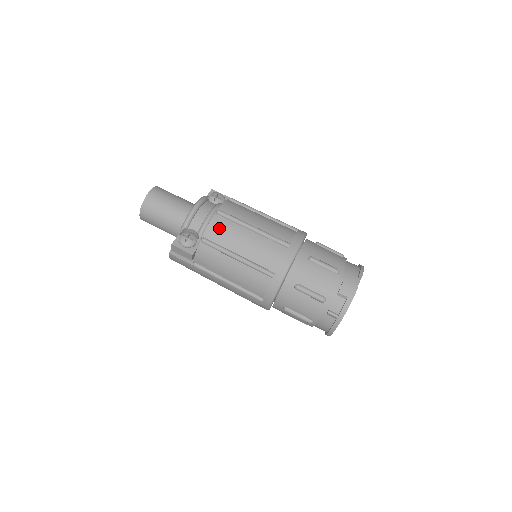
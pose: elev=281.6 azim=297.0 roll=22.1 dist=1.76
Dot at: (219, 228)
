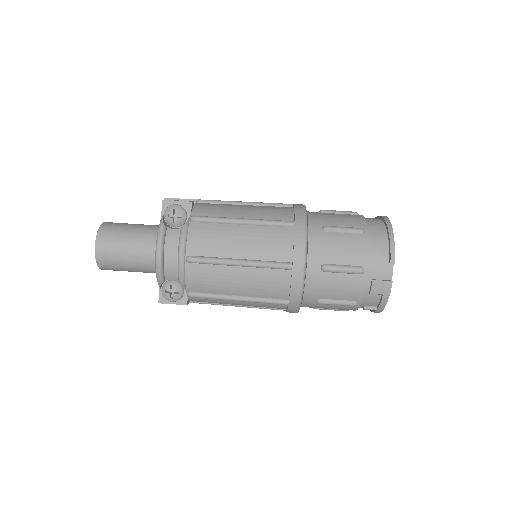
Dot at: (200, 279)
